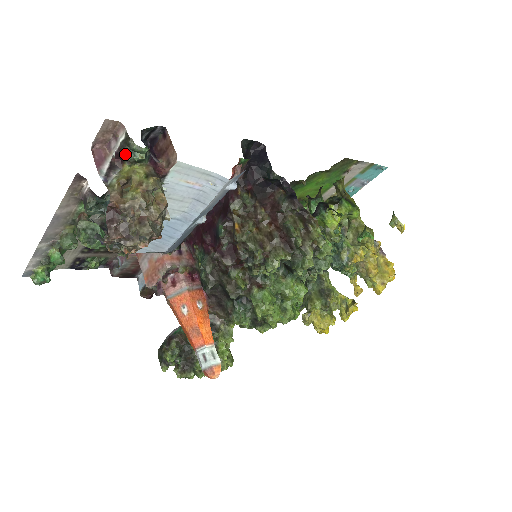
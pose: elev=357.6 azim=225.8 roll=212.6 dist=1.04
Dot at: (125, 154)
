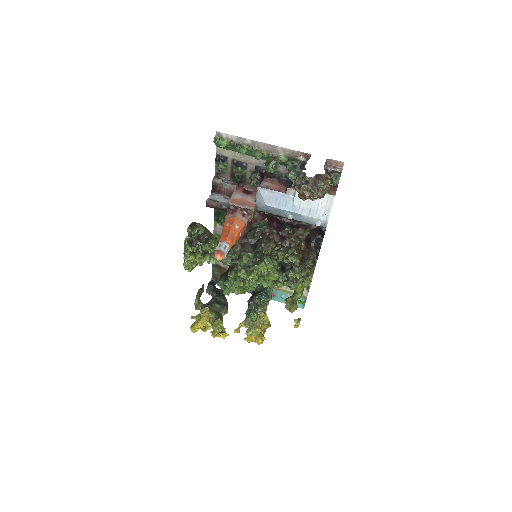
Dot at: (334, 174)
